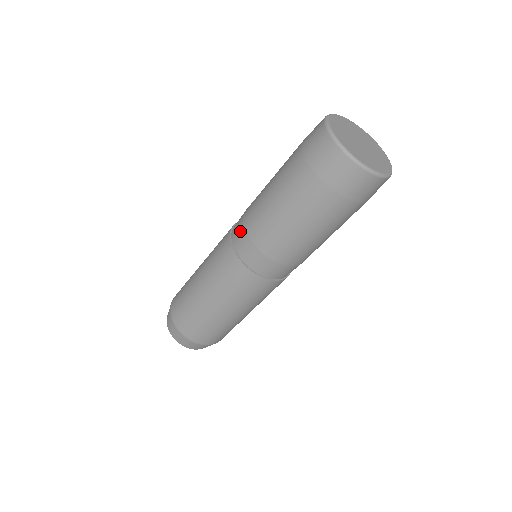
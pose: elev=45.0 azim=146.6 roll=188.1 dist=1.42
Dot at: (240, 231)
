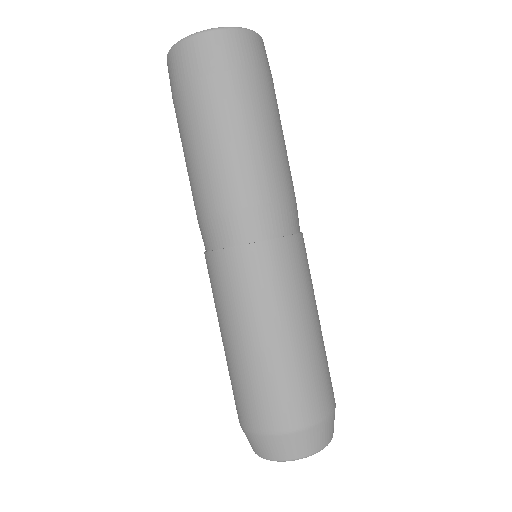
Dot at: (202, 228)
